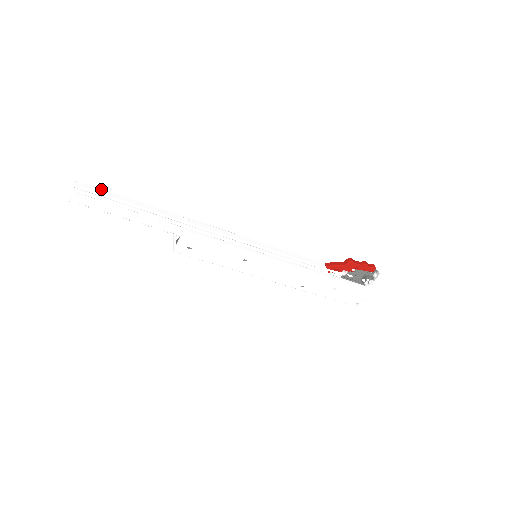
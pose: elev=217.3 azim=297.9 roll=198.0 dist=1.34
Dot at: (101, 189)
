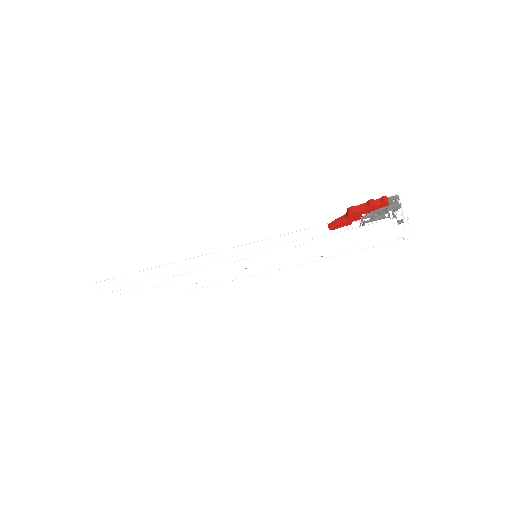
Dot at: (110, 280)
